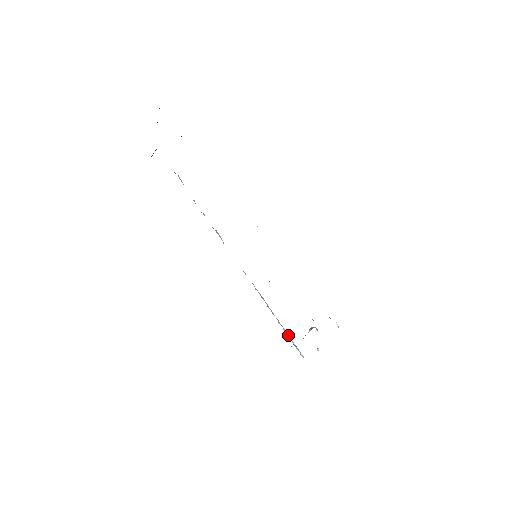
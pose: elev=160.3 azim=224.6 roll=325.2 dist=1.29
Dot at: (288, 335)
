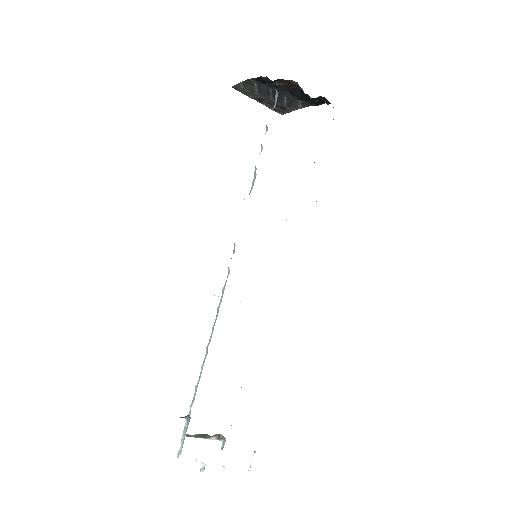
Dot at: (194, 398)
